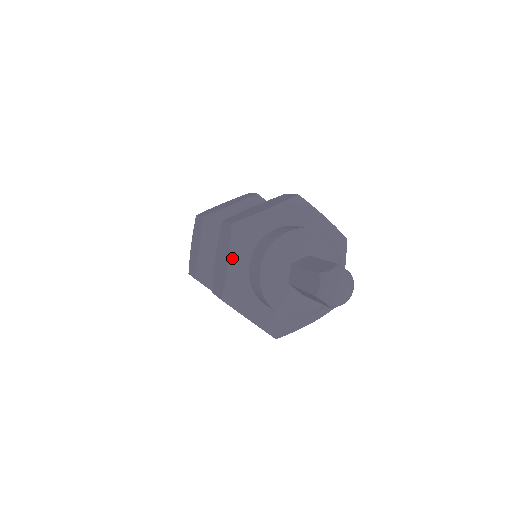
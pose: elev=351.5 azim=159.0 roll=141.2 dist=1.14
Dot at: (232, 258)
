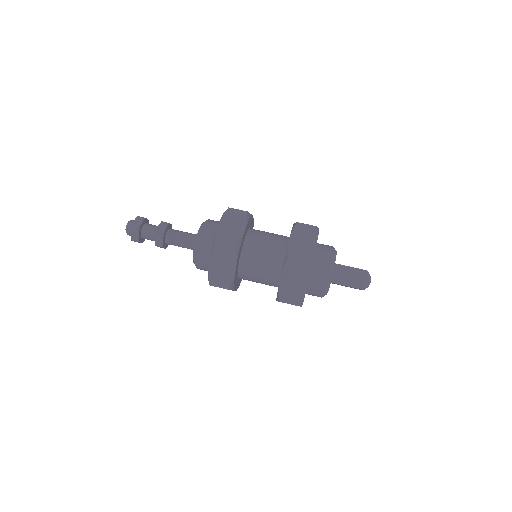
Dot at: occluded
